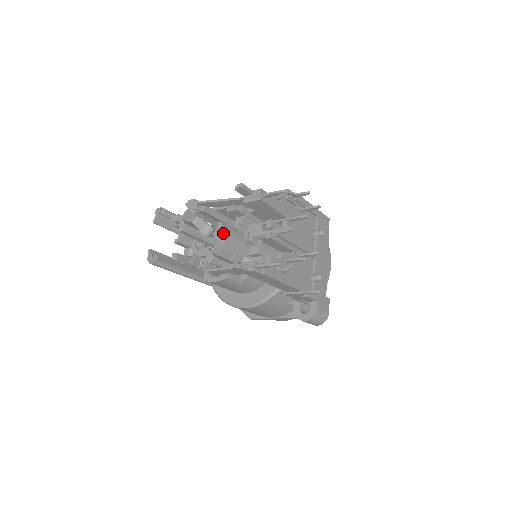
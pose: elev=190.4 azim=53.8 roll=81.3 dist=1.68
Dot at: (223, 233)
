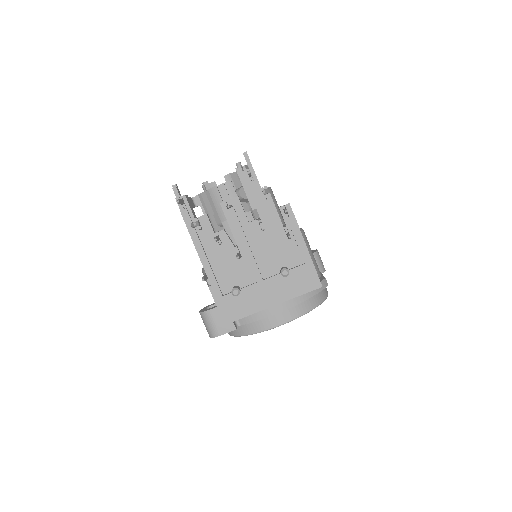
Dot at: (220, 185)
